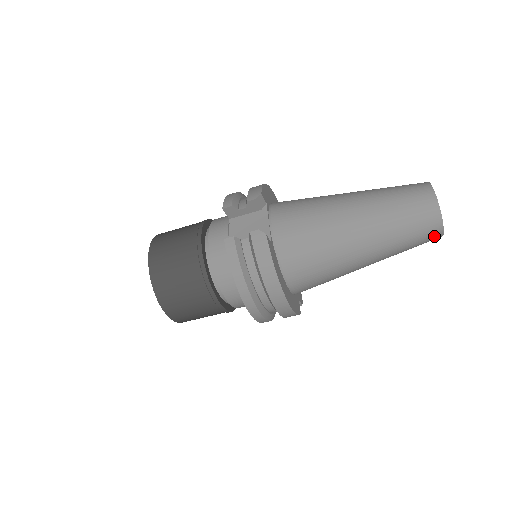
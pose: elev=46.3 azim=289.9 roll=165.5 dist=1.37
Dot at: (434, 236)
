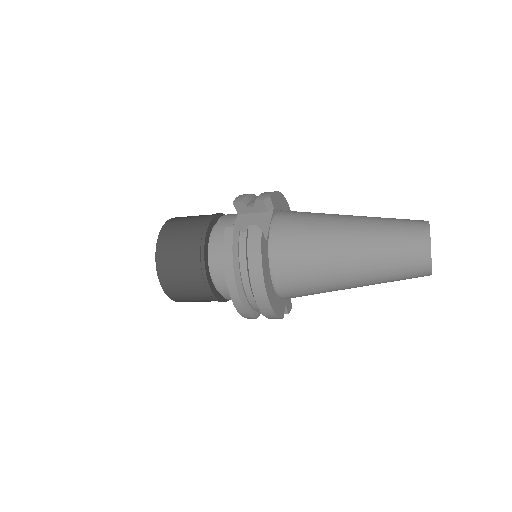
Dot at: (422, 272)
